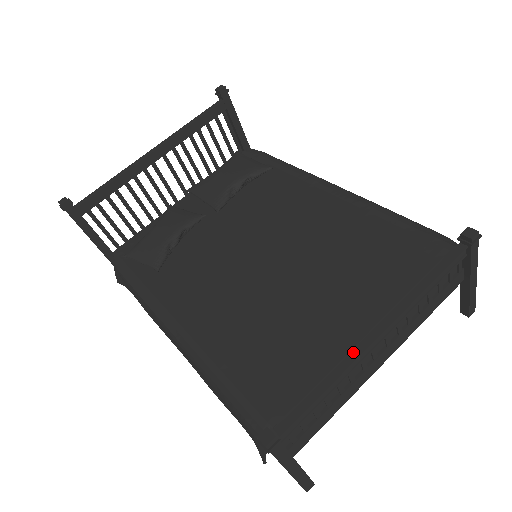
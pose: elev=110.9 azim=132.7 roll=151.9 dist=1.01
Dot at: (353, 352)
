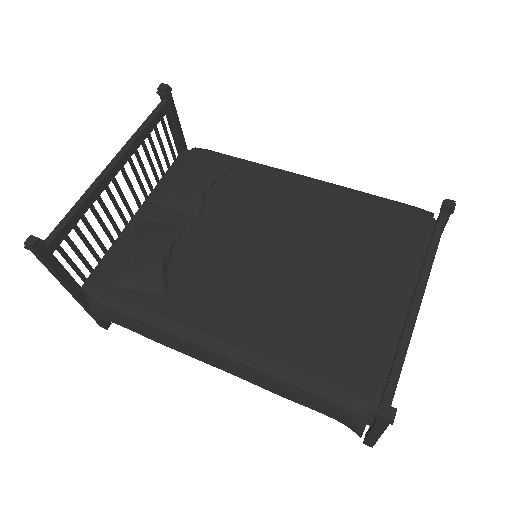
Dot at: (409, 320)
